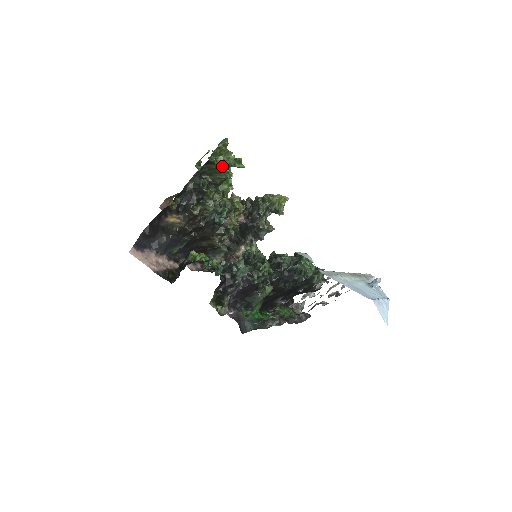
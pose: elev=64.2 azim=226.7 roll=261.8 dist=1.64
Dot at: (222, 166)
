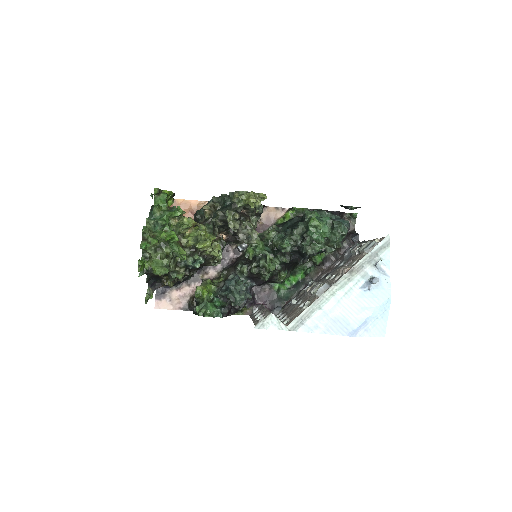
Dot at: (154, 272)
